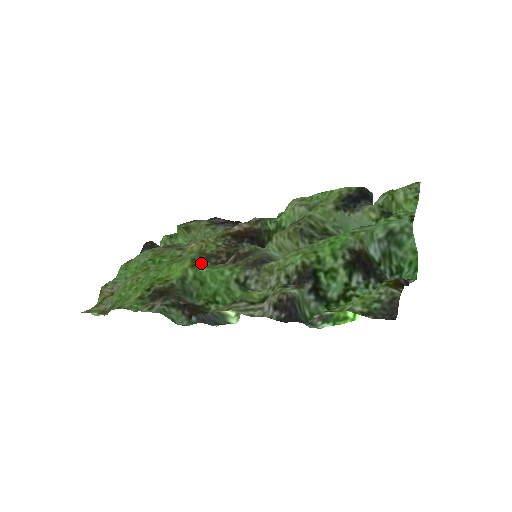
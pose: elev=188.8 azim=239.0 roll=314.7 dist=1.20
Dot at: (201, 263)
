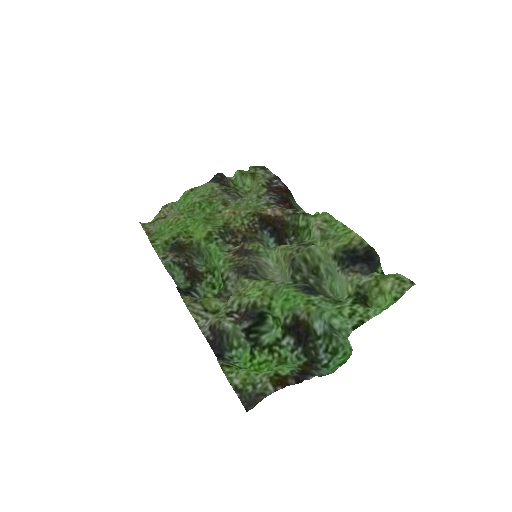
Dot at: (214, 239)
